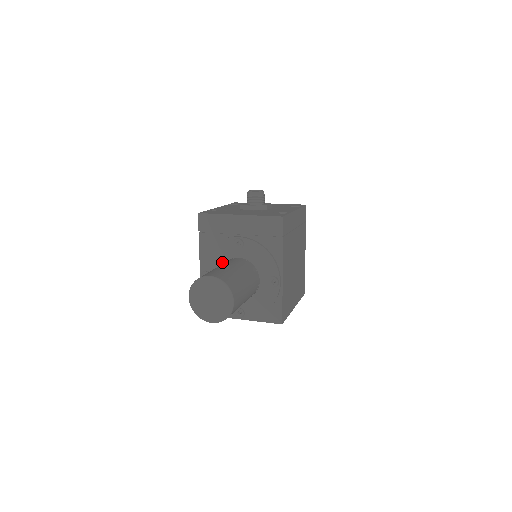
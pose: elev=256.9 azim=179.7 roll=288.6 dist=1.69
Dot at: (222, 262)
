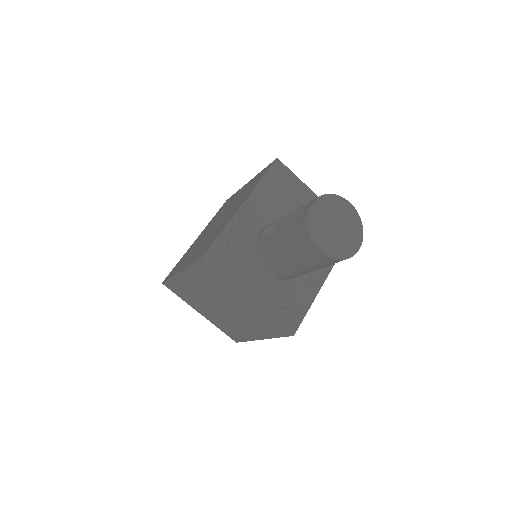
Dot at: (274, 221)
